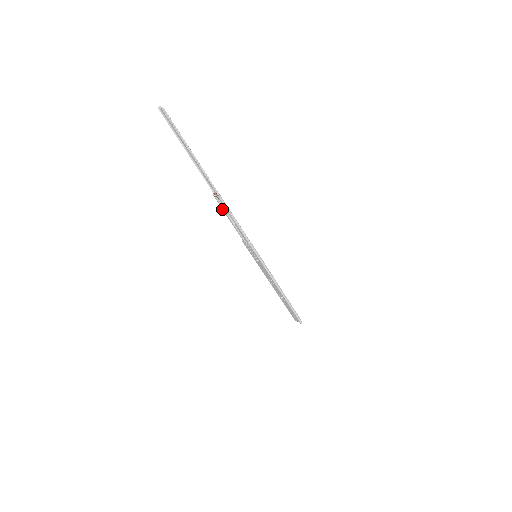
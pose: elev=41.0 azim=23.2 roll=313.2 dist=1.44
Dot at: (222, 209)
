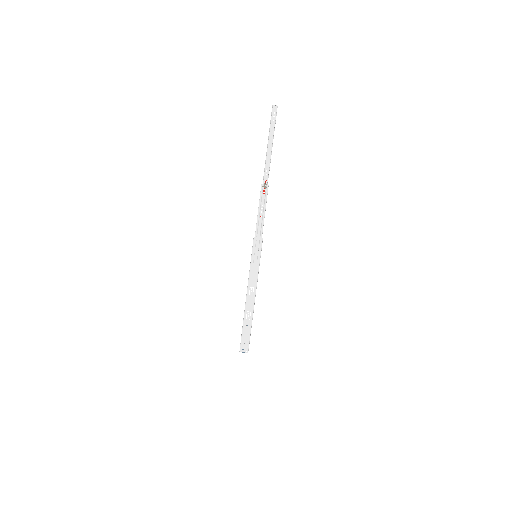
Dot at: (259, 200)
